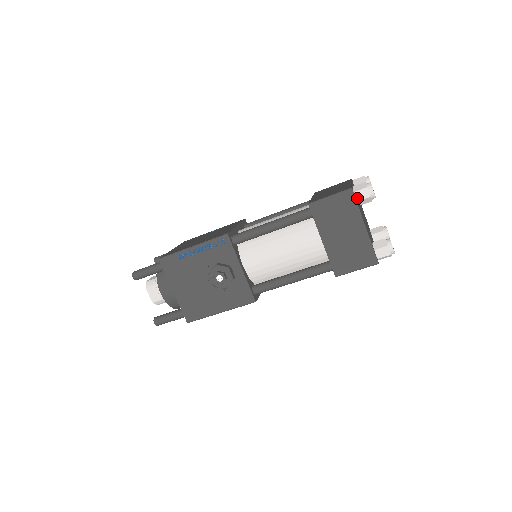
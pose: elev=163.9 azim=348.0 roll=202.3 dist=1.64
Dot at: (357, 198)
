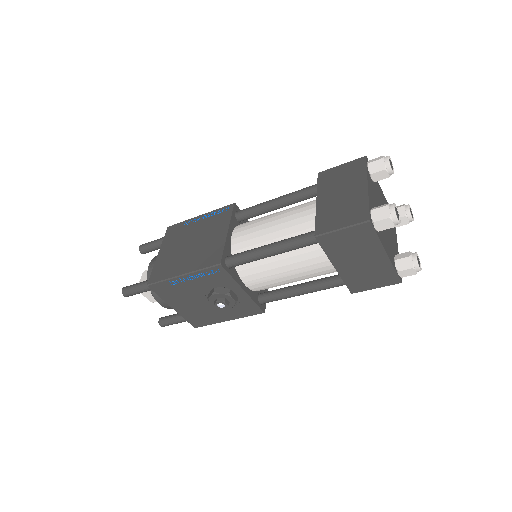
Dot at: (377, 228)
